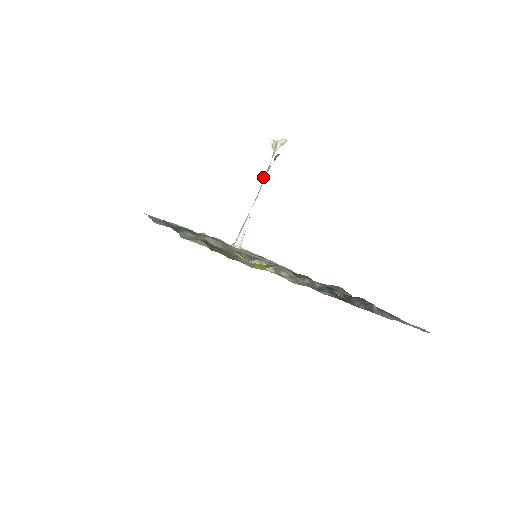
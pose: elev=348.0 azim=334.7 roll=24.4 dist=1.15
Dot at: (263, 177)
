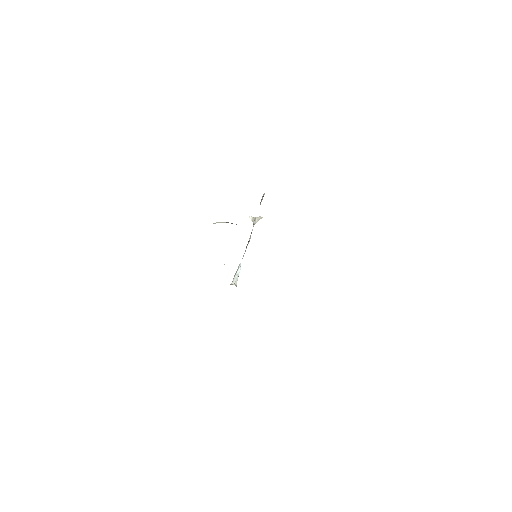
Dot at: occluded
